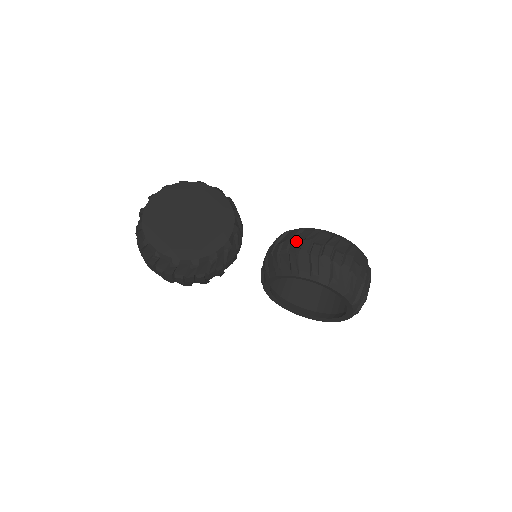
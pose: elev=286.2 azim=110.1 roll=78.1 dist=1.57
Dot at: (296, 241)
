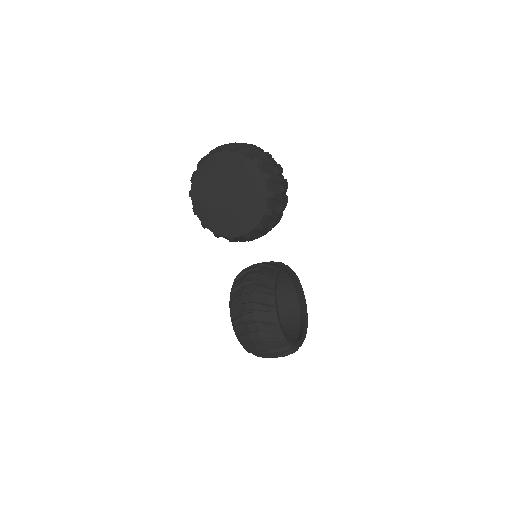
Dot at: (252, 296)
